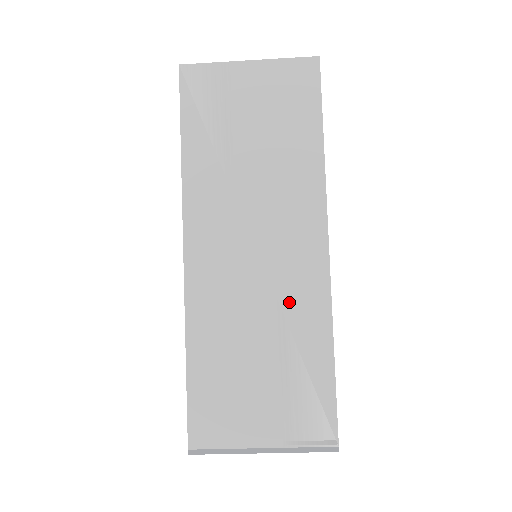
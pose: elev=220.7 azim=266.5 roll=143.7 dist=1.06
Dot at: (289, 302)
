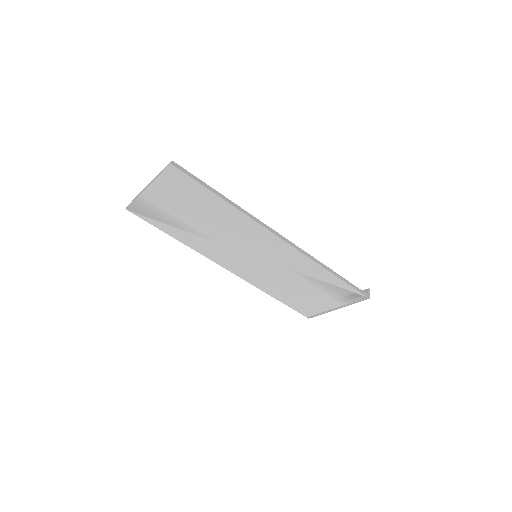
Dot at: (290, 266)
